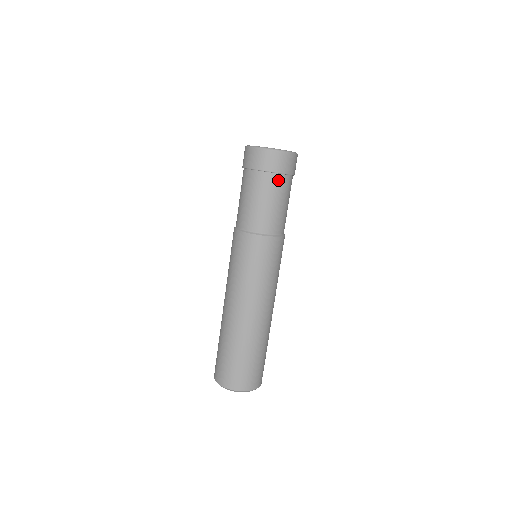
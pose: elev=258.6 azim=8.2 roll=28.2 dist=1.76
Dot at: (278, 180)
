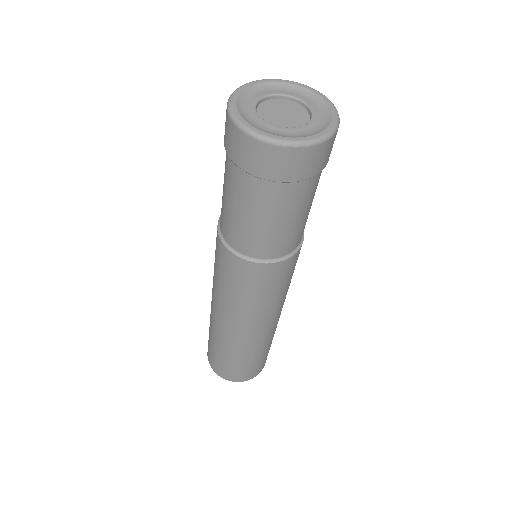
Dot at: (317, 179)
